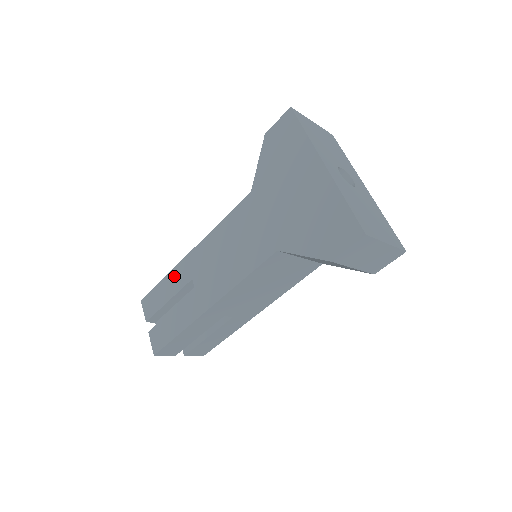
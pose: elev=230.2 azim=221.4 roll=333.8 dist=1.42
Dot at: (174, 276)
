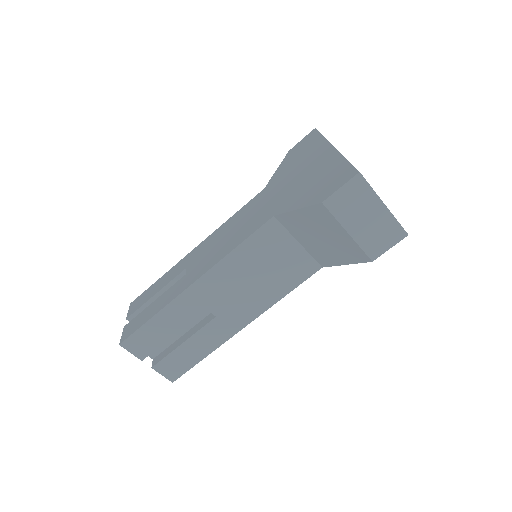
Dot at: (171, 272)
